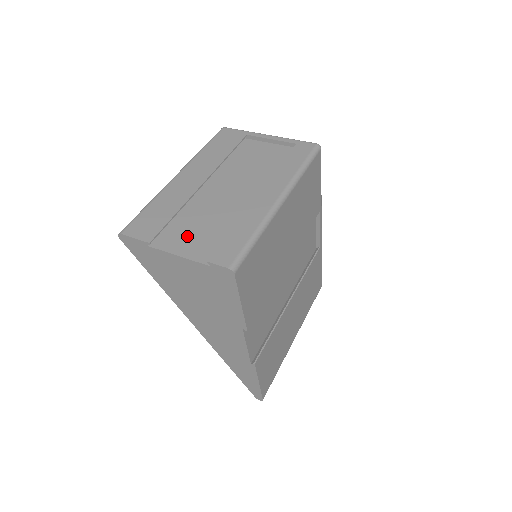
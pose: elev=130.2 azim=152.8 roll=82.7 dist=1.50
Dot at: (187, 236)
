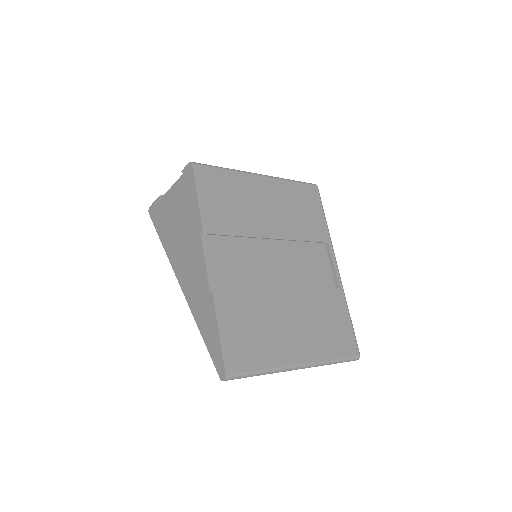
Dot at: occluded
